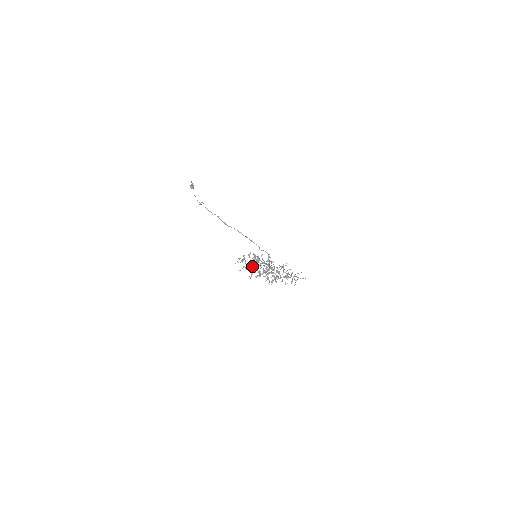
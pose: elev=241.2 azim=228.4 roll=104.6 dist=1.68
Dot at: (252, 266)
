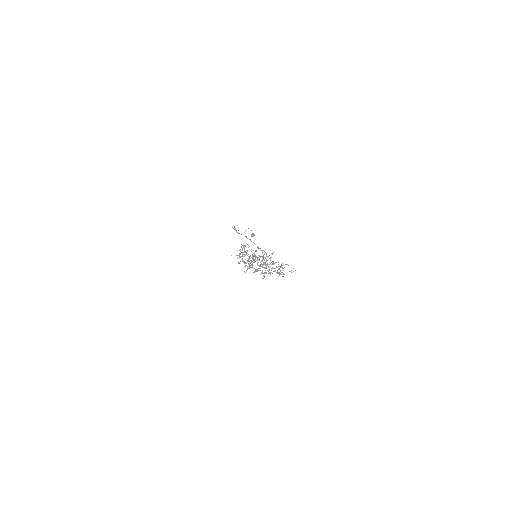
Dot at: (239, 253)
